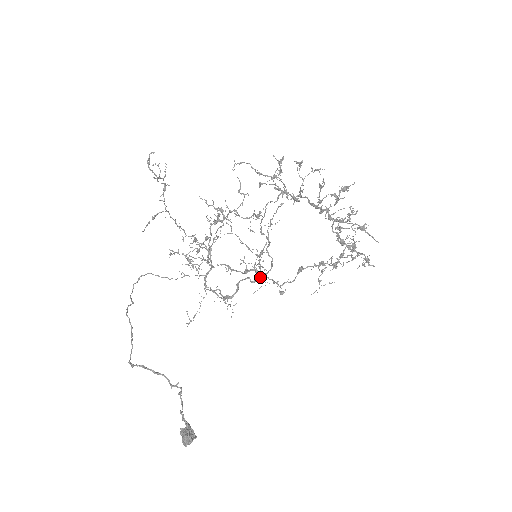
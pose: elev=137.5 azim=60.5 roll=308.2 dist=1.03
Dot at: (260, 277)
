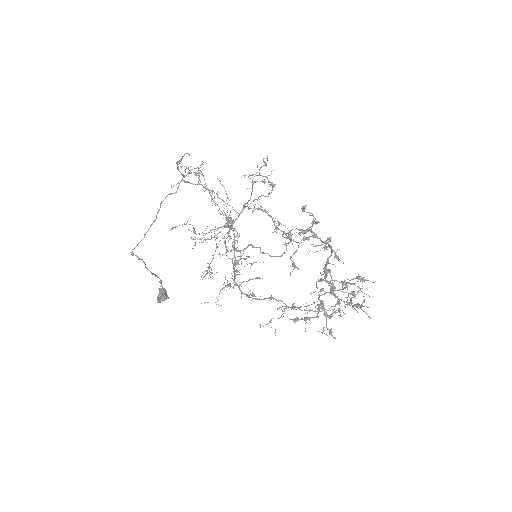
Dot at: (268, 254)
